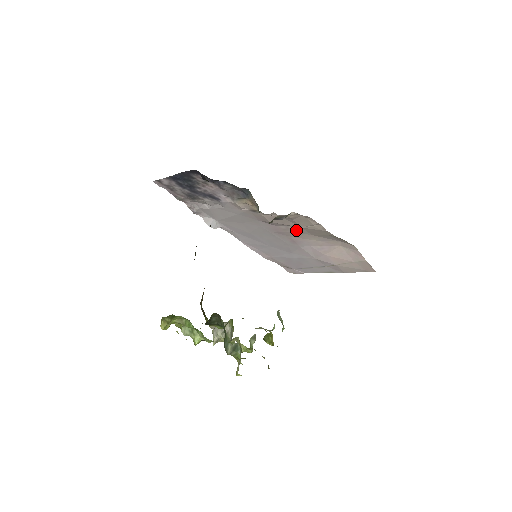
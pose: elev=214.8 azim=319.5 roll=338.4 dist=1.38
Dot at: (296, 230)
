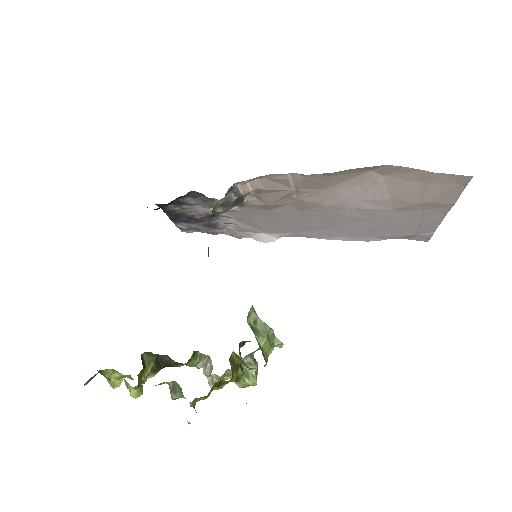
Dot at: (303, 195)
